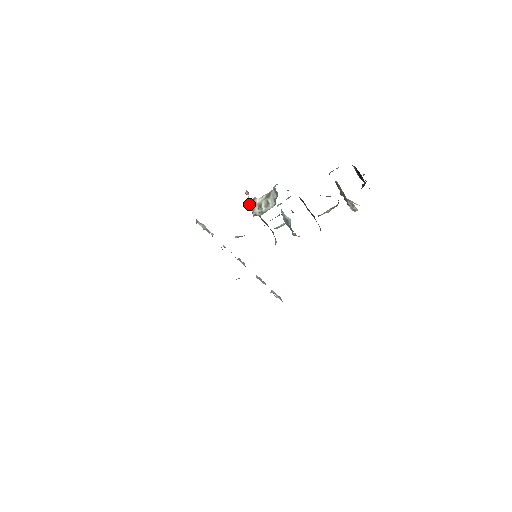
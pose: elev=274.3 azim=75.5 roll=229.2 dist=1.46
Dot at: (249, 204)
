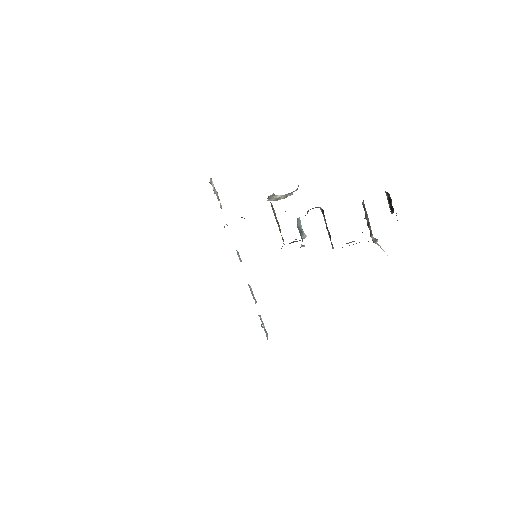
Dot at: (269, 197)
